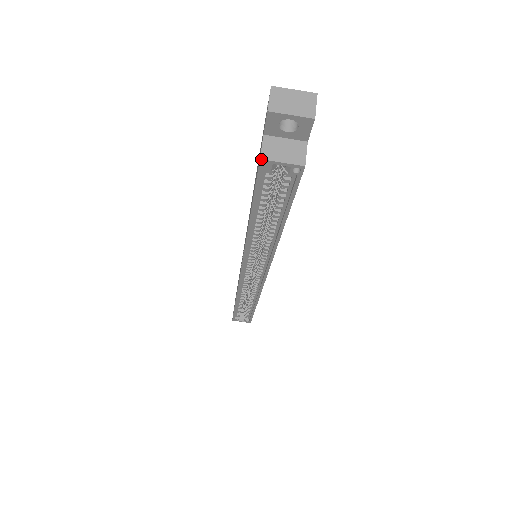
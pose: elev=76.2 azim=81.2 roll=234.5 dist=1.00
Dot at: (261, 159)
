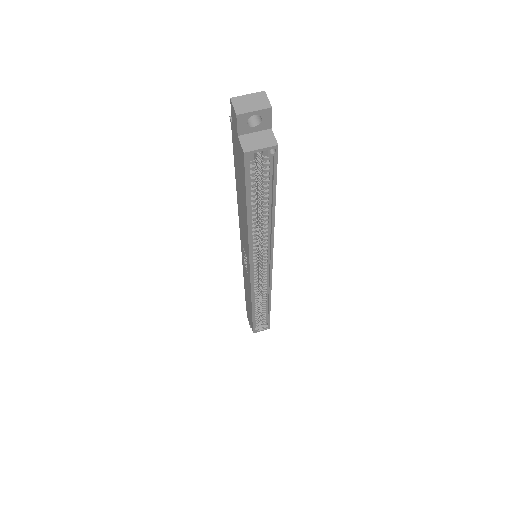
Dot at: (245, 152)
